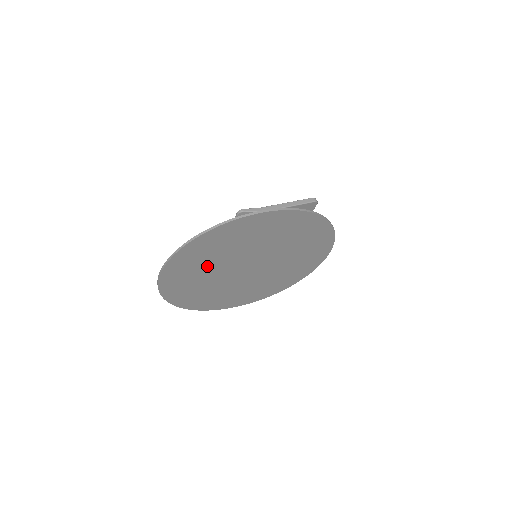
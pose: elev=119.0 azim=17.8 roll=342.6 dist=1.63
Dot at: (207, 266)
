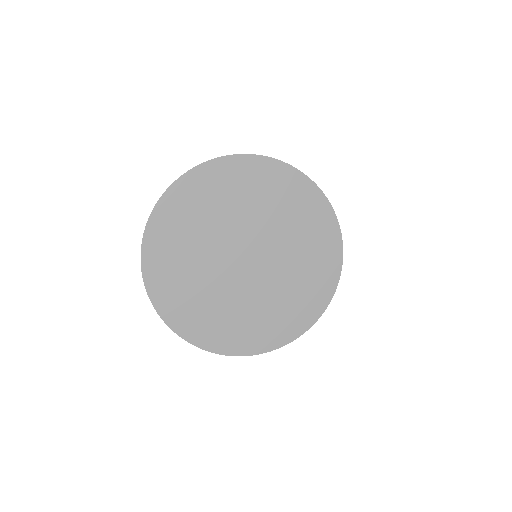
Dot at: (192, 247)
